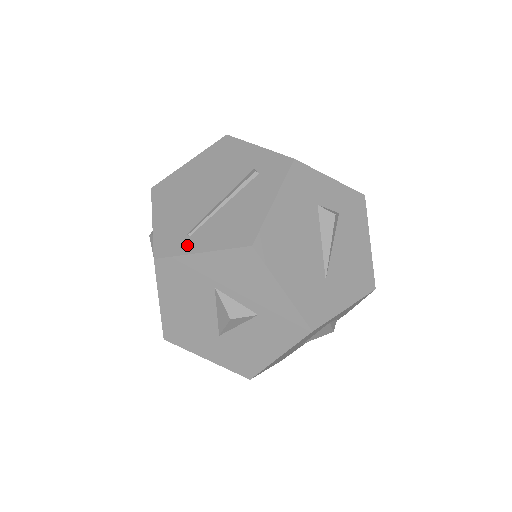
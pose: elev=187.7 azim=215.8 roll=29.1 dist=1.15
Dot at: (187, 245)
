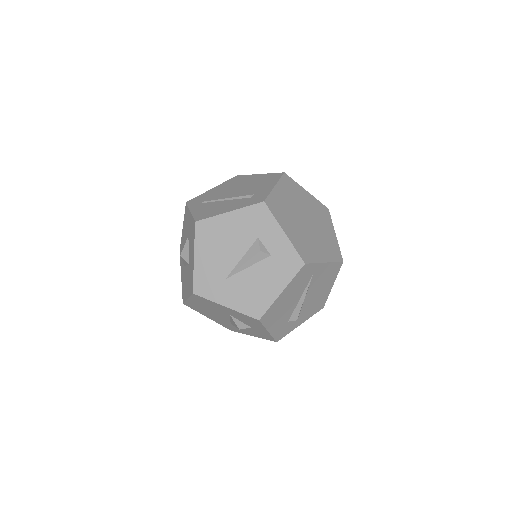
Dot at: (195, 205)
